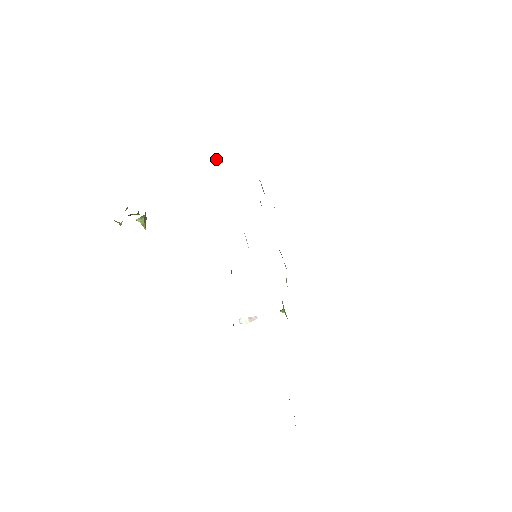
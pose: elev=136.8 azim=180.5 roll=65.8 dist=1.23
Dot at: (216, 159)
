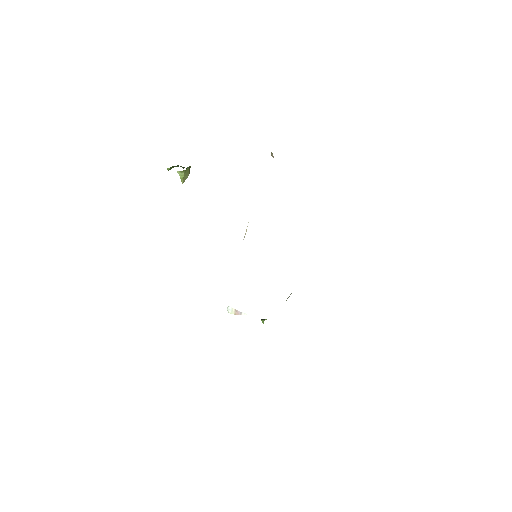
Dot at: (271, 152)
